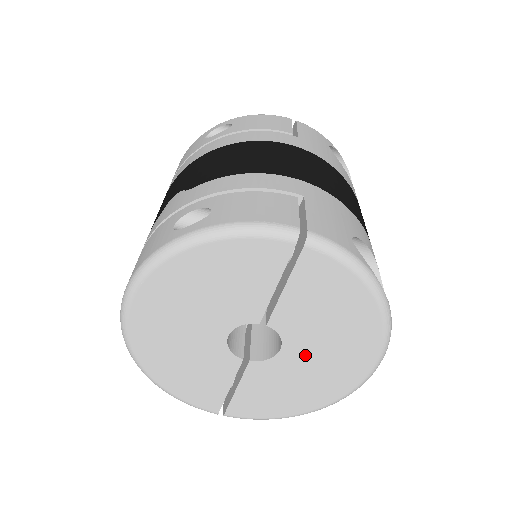
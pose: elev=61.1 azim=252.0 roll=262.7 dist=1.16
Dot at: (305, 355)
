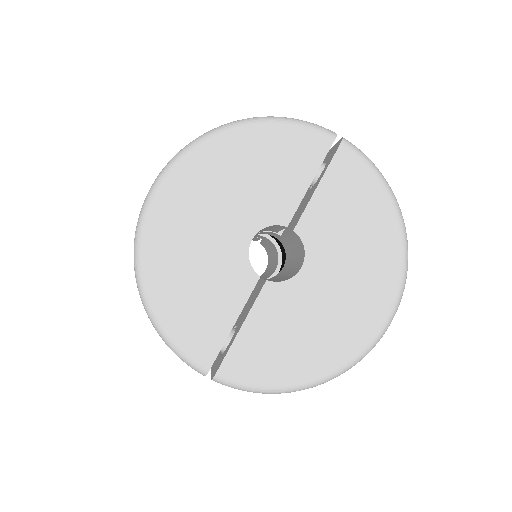
Dot at: (325, 279)
